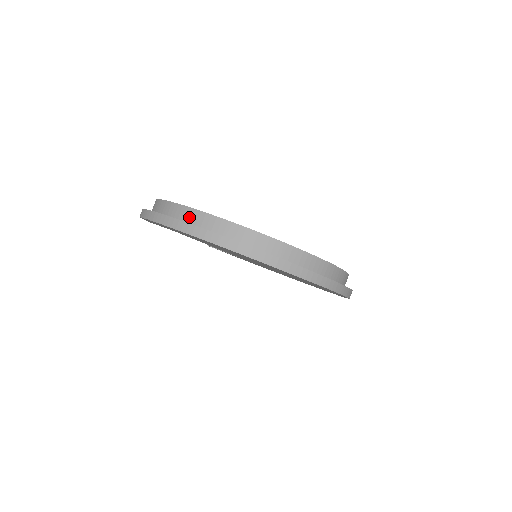
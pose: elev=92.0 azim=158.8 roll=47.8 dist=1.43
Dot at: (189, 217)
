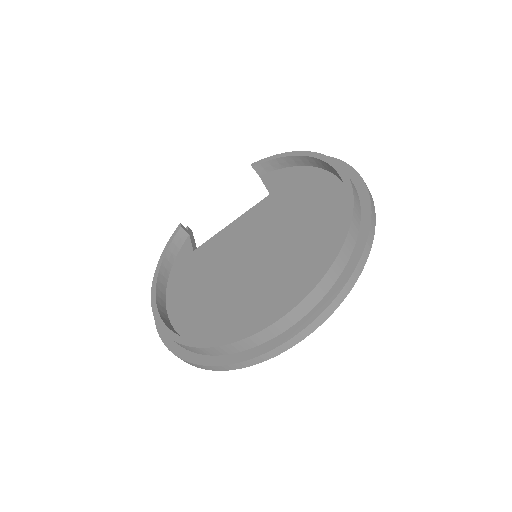
Dot at: occluded
